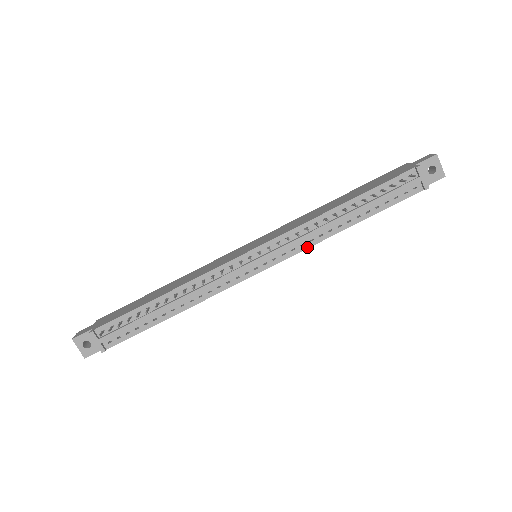
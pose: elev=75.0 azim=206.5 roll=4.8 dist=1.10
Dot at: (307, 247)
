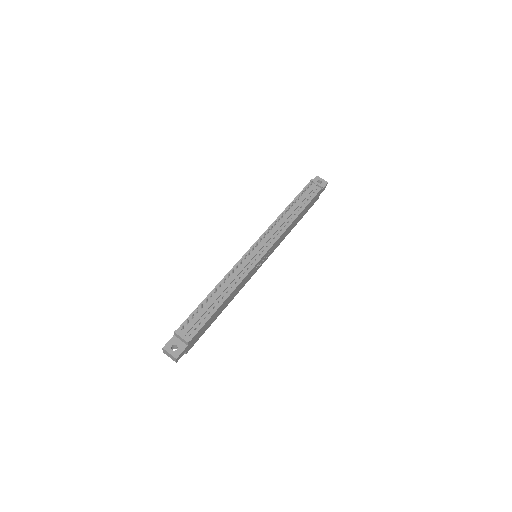
Dot at: (281, 234)
